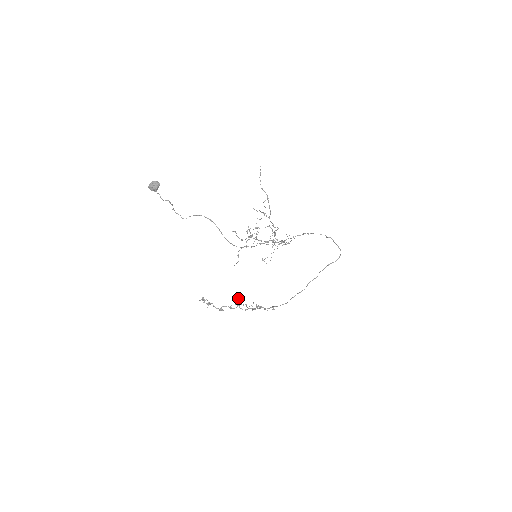
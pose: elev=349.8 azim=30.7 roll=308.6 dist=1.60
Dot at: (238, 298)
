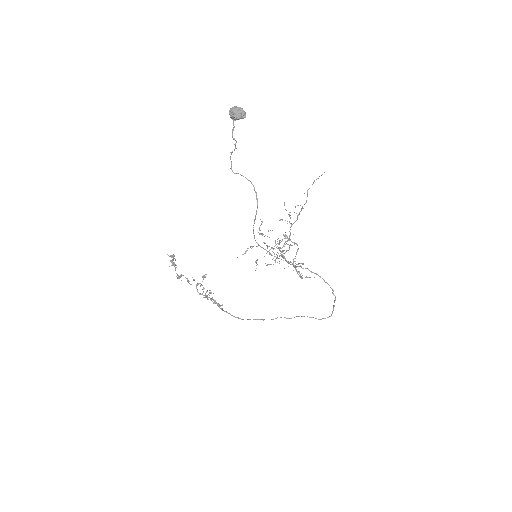
Dot at: (202, 277)
